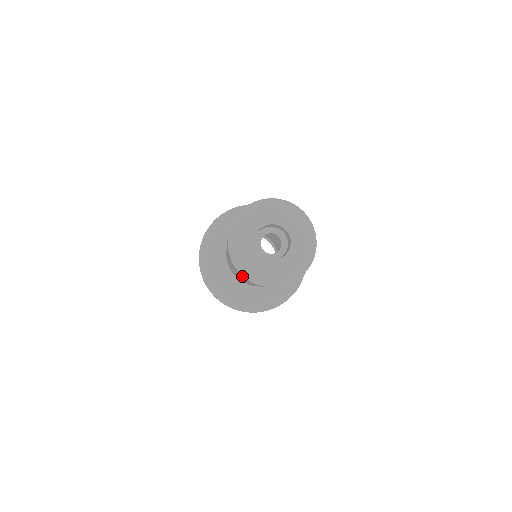
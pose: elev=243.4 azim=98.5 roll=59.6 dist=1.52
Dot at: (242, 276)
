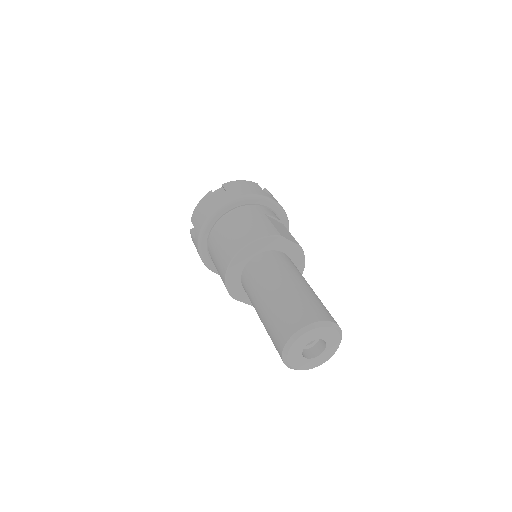
Dot at: (279, 354)
